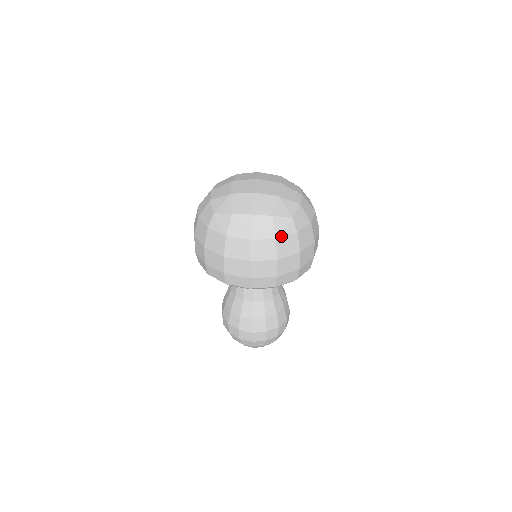
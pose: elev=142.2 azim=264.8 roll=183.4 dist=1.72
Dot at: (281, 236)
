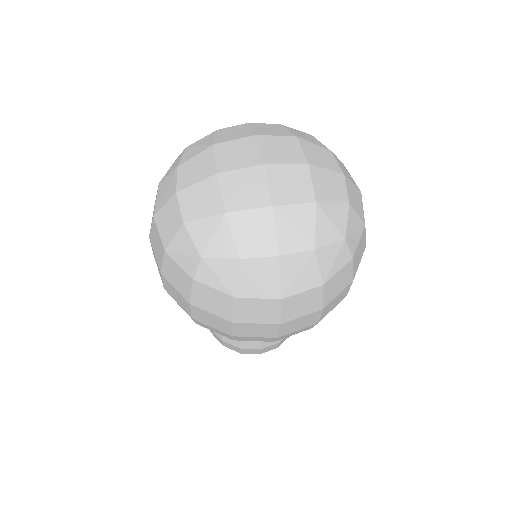
Dot at: (330, 277)
